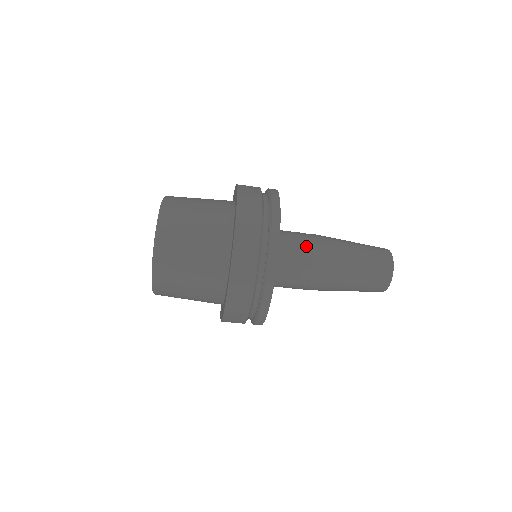
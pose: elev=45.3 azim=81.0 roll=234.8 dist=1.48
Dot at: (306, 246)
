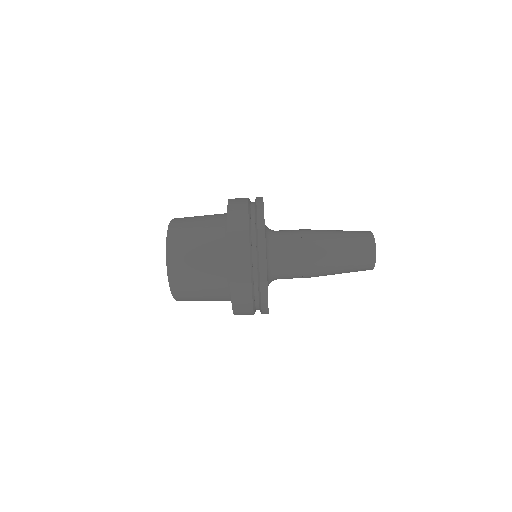
Dot at: (294, 237)
